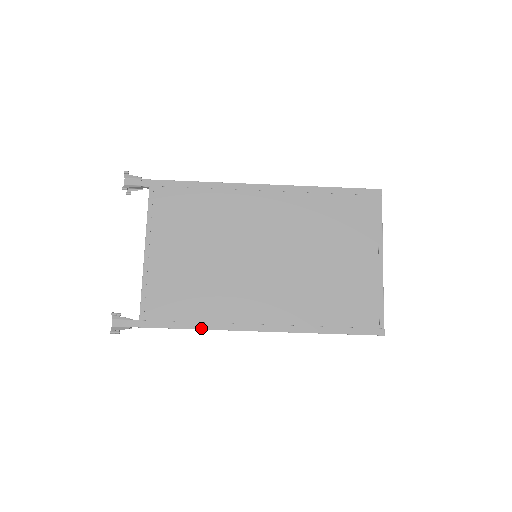
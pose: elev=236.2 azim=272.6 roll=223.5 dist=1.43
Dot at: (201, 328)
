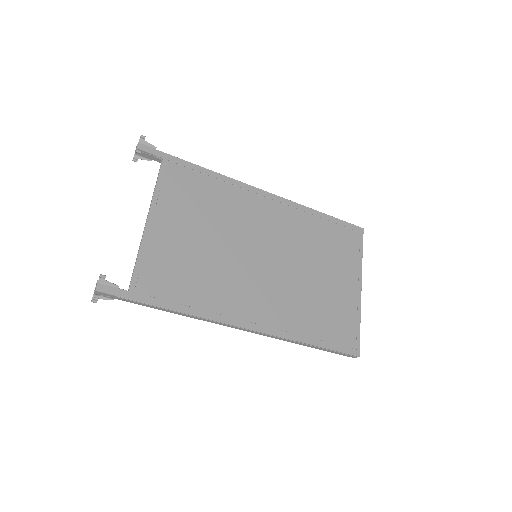
Dot at: (195, 314)
